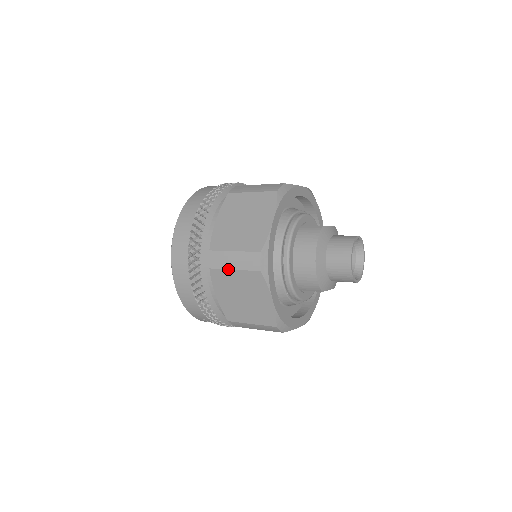
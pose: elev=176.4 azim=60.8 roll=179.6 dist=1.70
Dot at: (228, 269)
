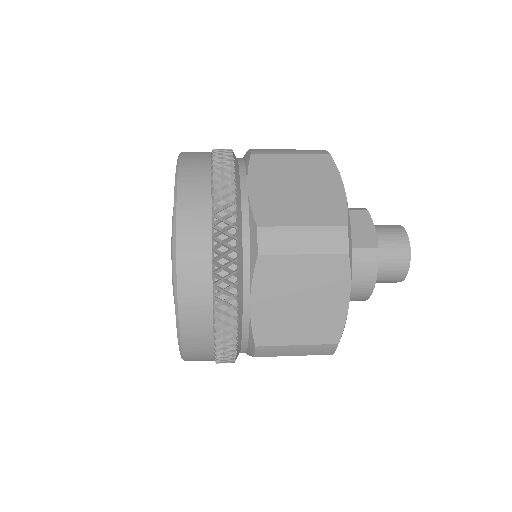
Dot at: occluded
